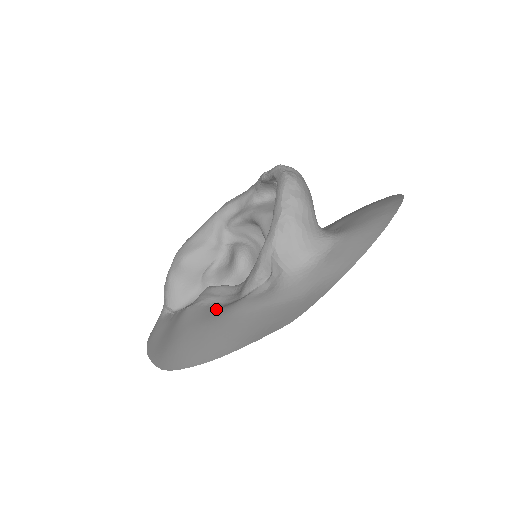
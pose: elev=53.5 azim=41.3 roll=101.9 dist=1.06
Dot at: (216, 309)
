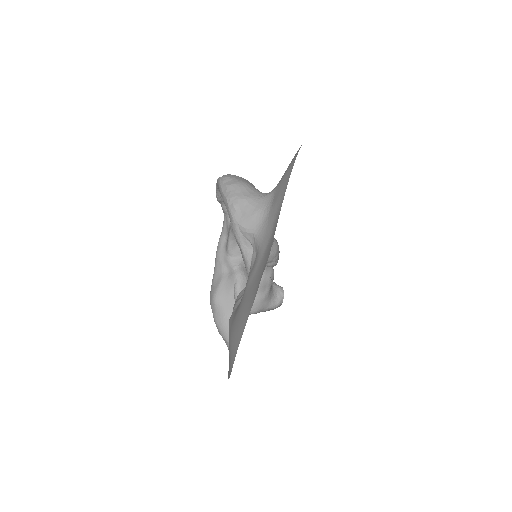
Dot at: occluded
